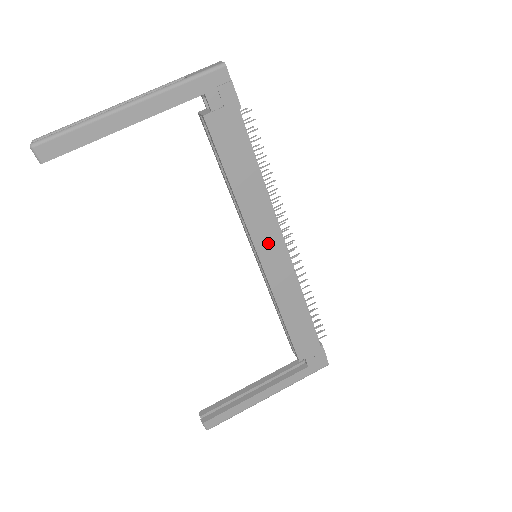
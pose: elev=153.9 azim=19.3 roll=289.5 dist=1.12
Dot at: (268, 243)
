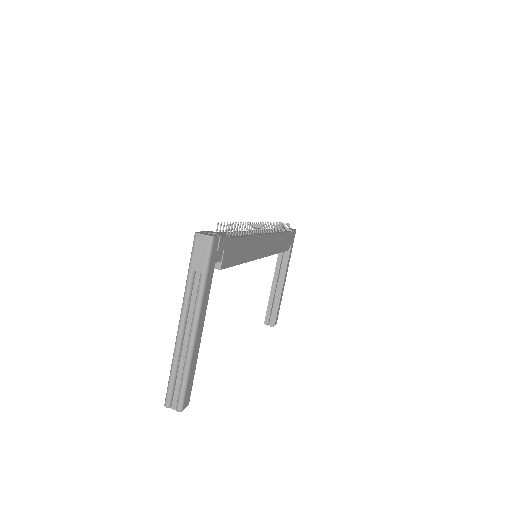
Dot at: (263, 247)
